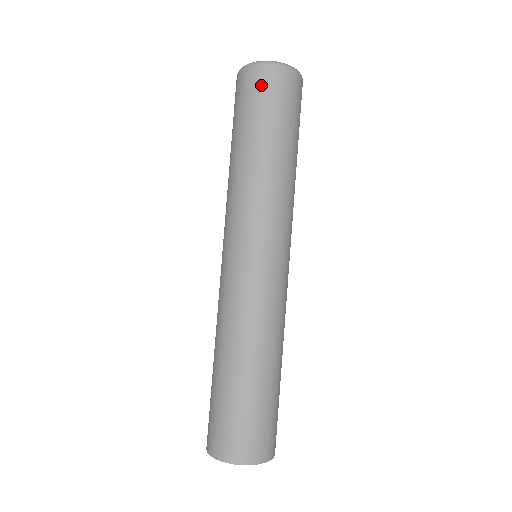
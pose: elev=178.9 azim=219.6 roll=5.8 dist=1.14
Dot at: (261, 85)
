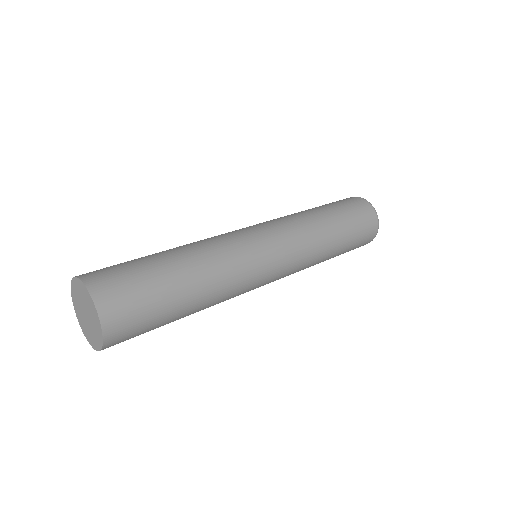
Dot at: (348, 199)
